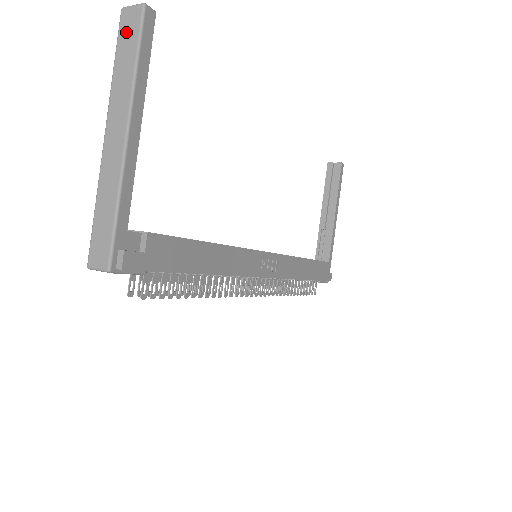
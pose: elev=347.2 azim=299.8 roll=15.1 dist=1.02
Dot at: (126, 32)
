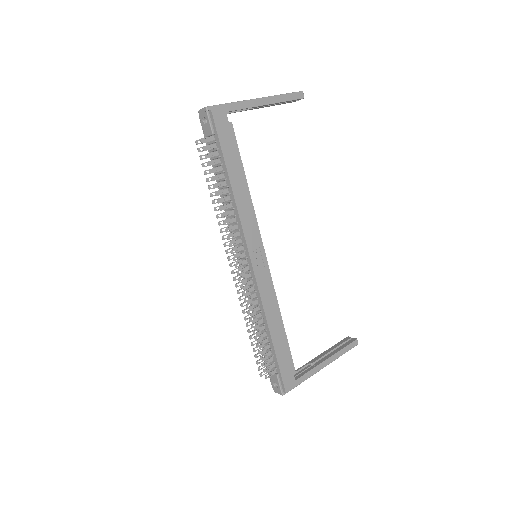
Dot at: occluded
